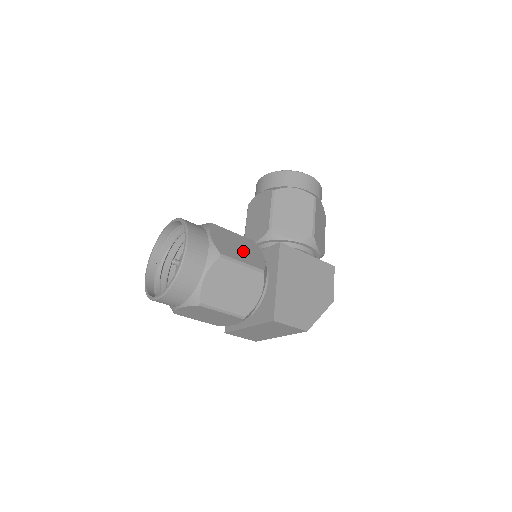
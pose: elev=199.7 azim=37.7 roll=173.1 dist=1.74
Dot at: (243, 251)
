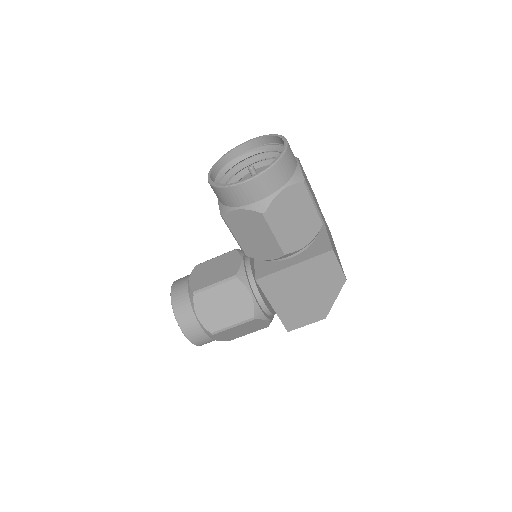
Dot at: (229, 308)
